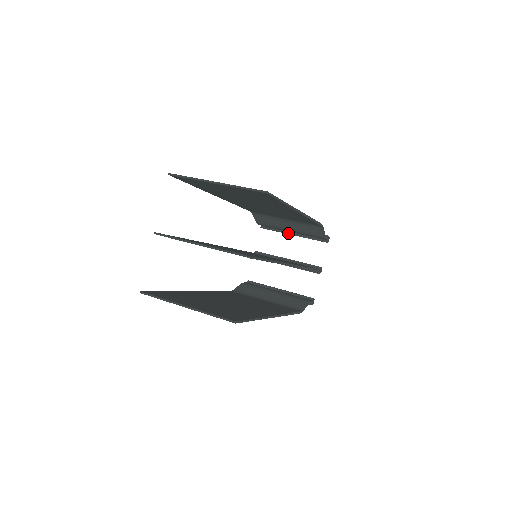
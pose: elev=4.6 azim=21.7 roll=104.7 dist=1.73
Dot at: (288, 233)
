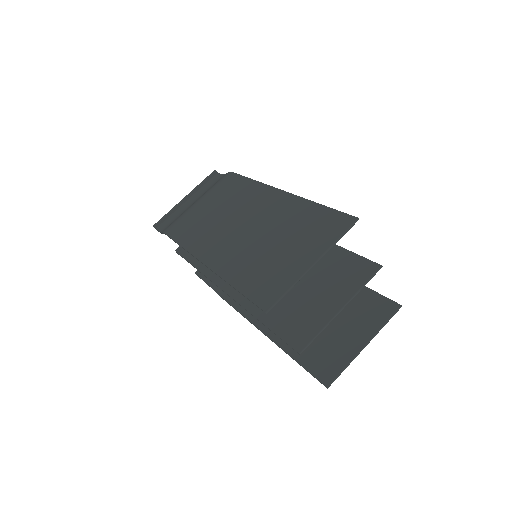
Dot at: occluded
